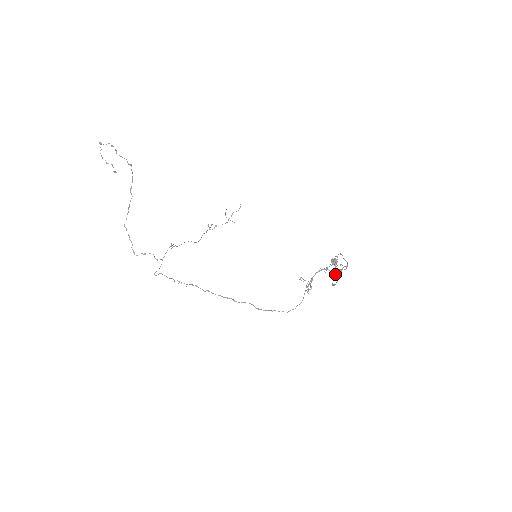
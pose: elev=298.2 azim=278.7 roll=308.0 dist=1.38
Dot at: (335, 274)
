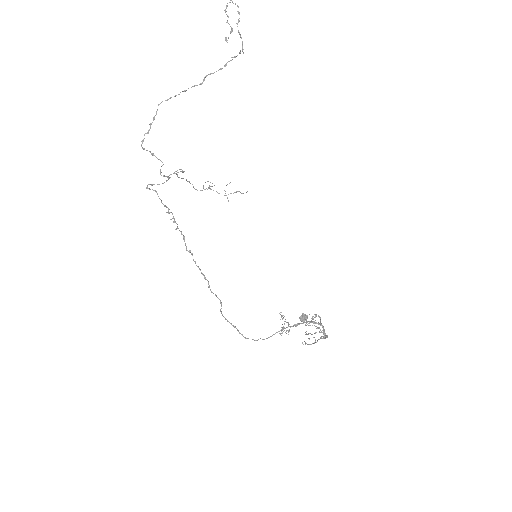
Dot at: (324, 337)
